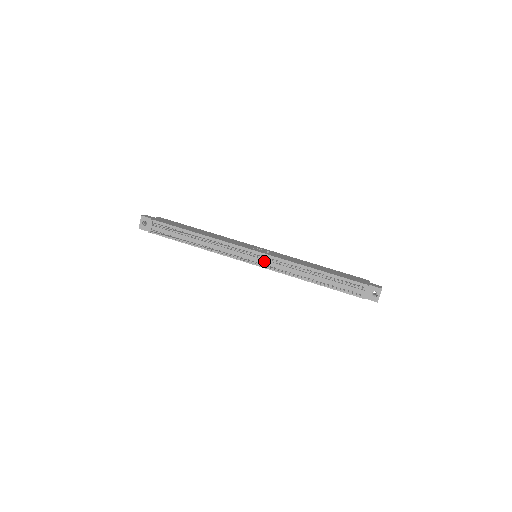
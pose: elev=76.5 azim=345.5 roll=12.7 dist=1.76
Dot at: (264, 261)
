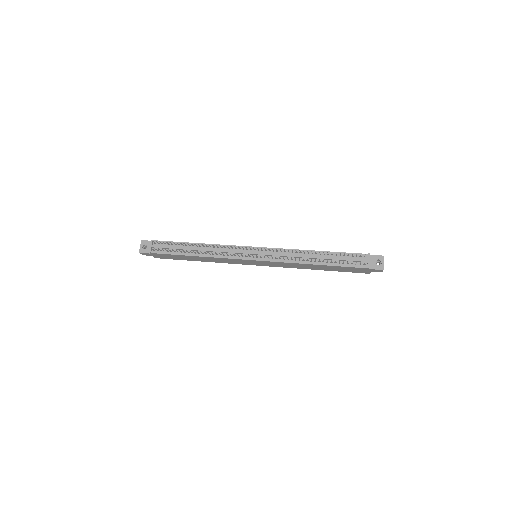
Dot at: (264, 253)
